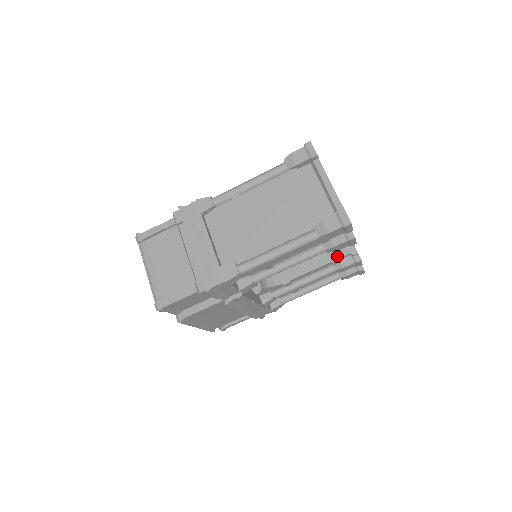
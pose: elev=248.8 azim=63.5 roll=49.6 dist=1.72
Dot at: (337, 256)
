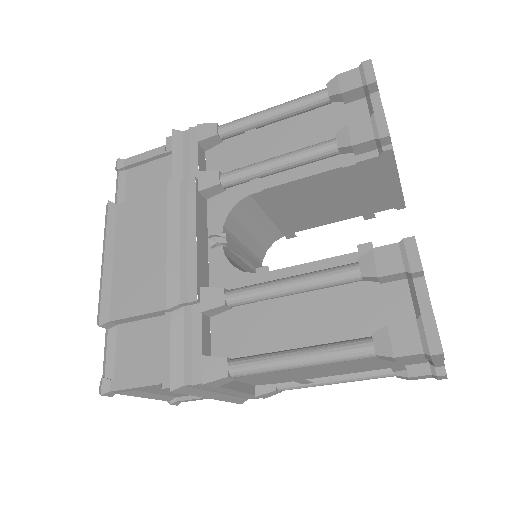
Dot at: (374, 215)
